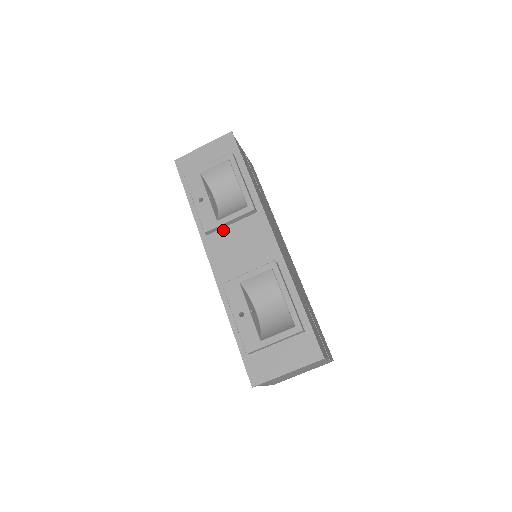
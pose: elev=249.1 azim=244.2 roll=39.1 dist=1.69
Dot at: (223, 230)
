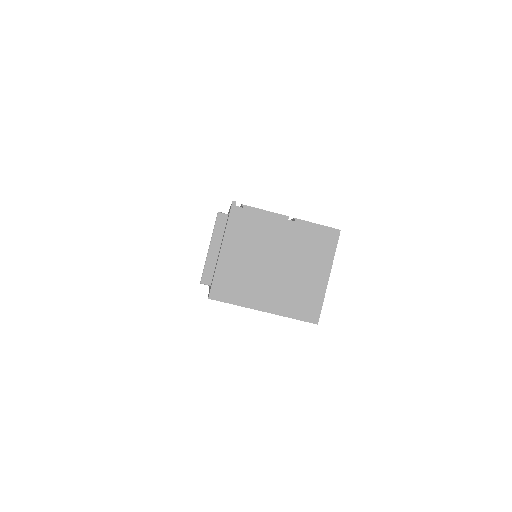
Dot at: occluded
